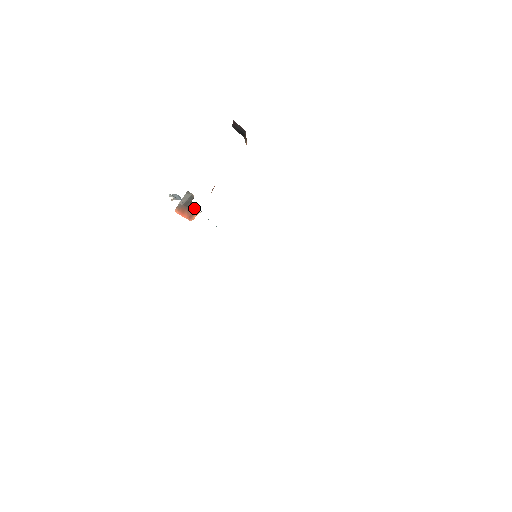
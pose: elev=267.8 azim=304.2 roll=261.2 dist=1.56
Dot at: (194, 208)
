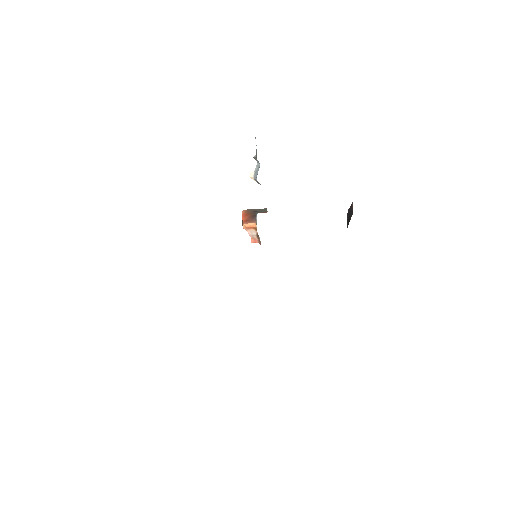
Dot at: occluded
